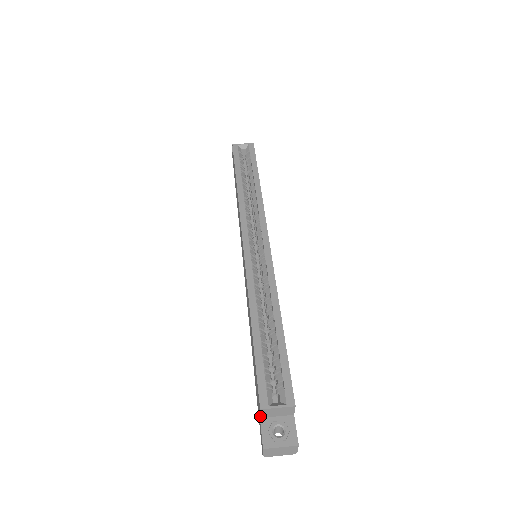
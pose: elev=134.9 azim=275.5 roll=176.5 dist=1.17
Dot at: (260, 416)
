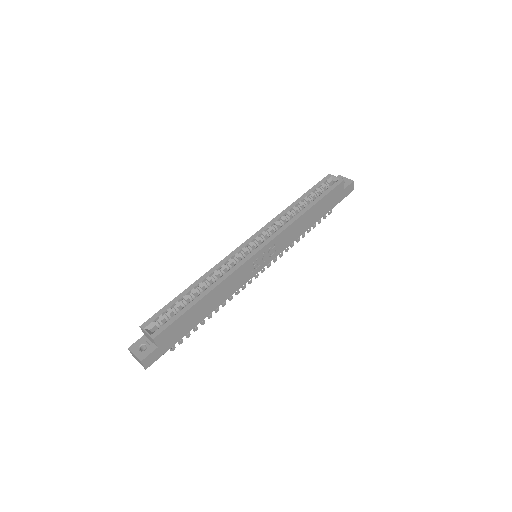
Dot at: (144, 333)
